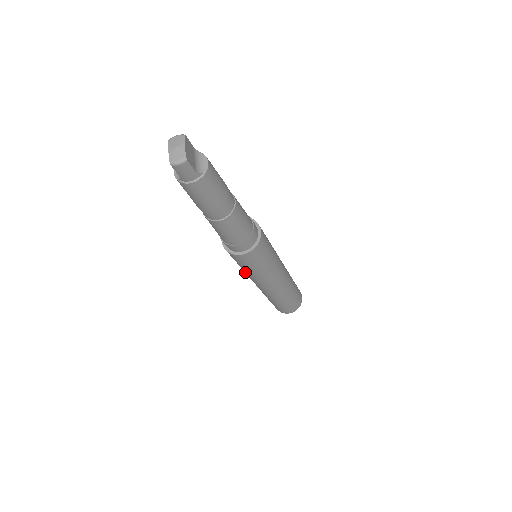
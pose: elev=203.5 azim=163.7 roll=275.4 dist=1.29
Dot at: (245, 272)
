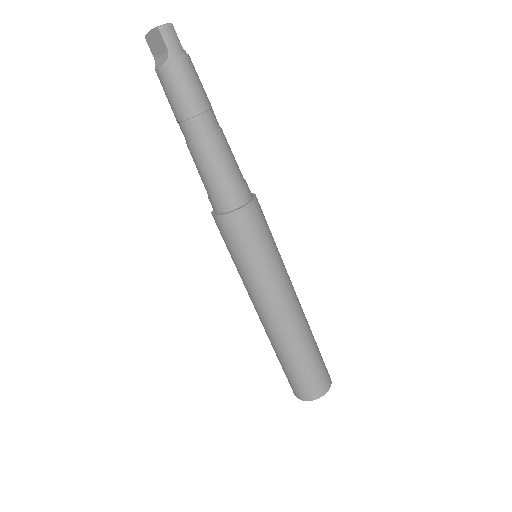
Dot at: (255, 273)
